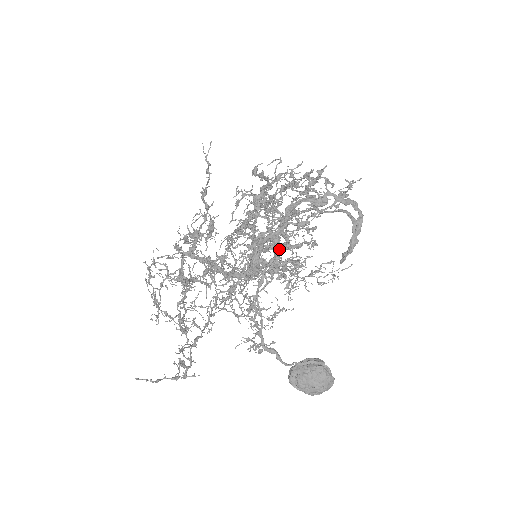
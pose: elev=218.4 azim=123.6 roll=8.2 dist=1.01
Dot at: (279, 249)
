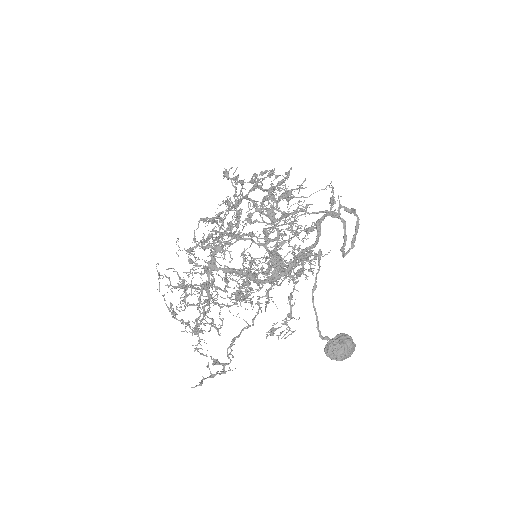
Dot at: (320, 259)
